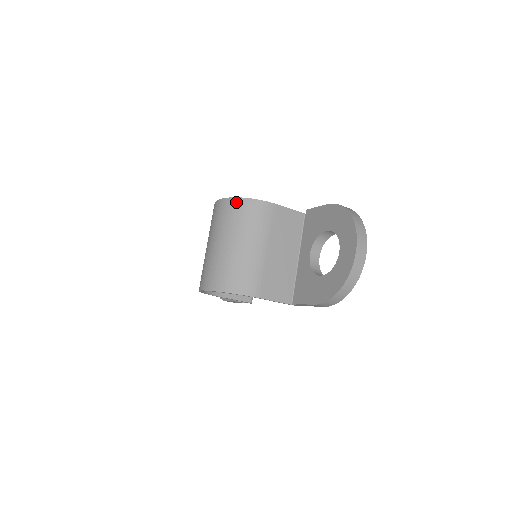
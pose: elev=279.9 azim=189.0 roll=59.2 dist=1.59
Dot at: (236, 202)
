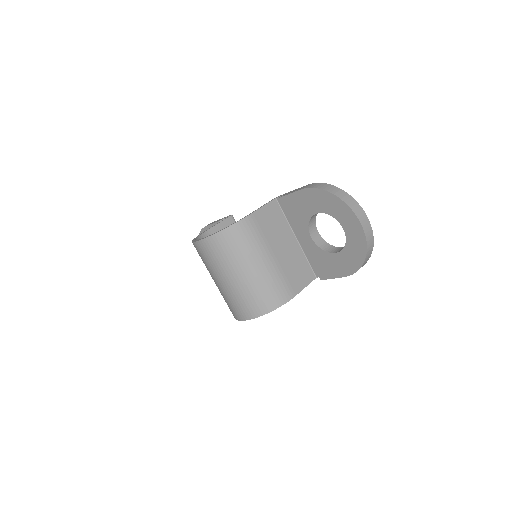
Dot at: (219, 237)
